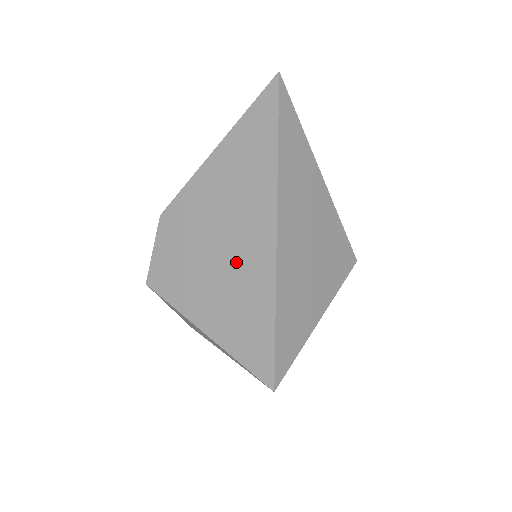
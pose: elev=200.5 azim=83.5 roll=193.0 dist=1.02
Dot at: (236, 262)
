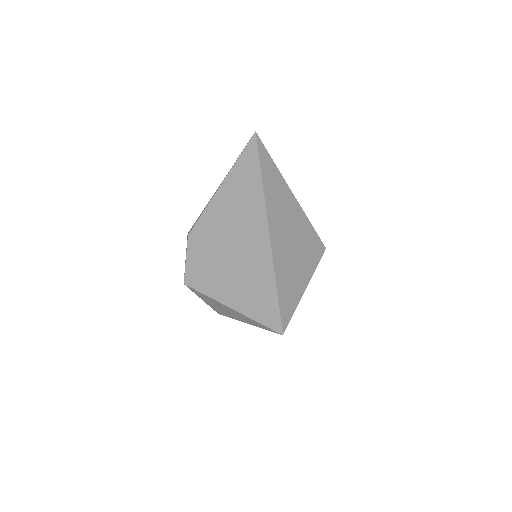
Dot at: (245, 256)
